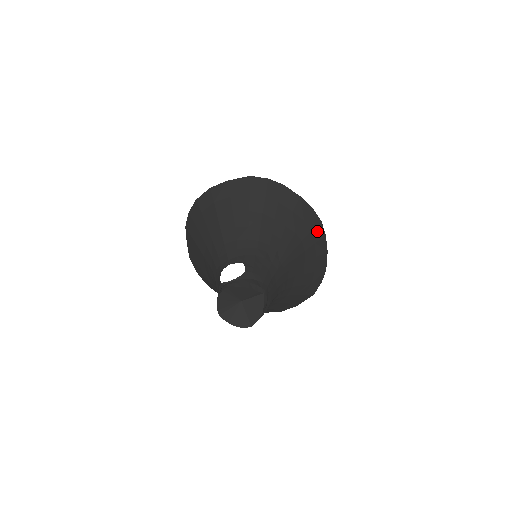
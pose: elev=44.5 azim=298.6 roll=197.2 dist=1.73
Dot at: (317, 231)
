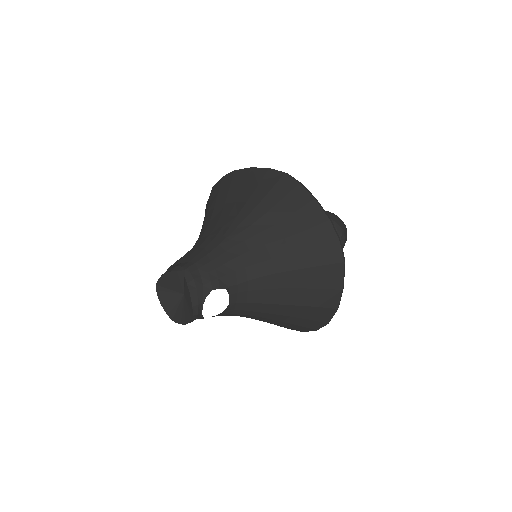
Dot at: (282, 185)
